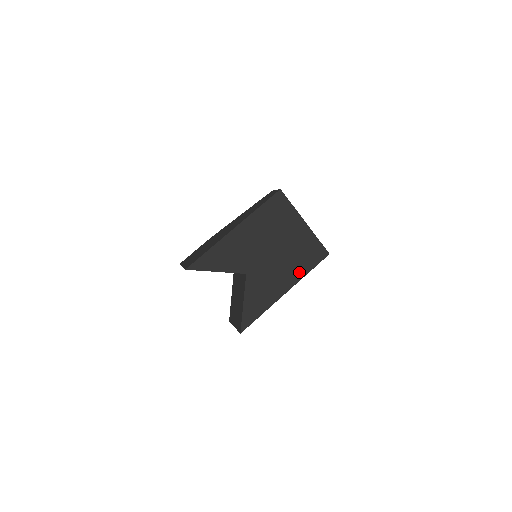
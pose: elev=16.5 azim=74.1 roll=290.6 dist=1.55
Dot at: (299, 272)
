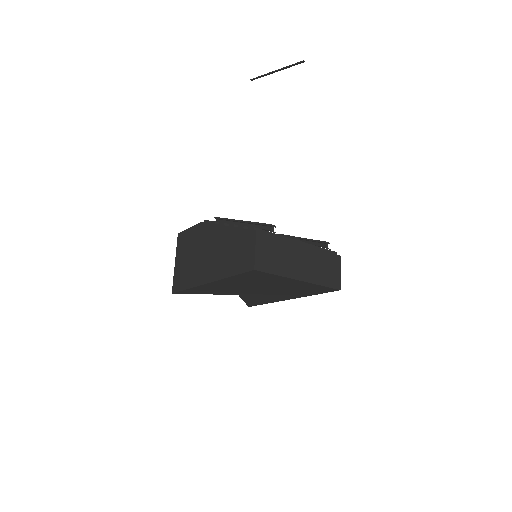
Dot at: (301, 295)
